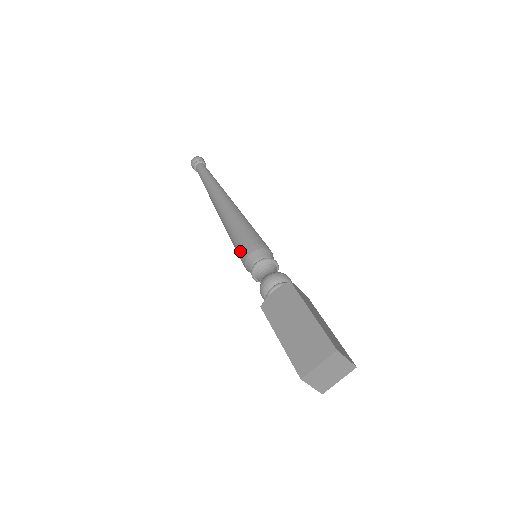
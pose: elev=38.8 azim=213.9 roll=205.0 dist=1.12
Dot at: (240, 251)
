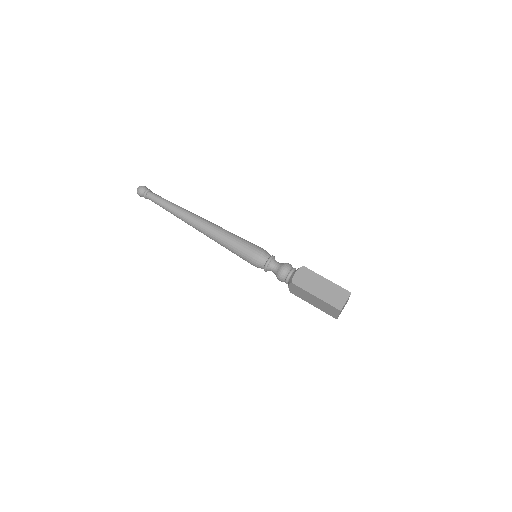
Dot at: (249, 254)
